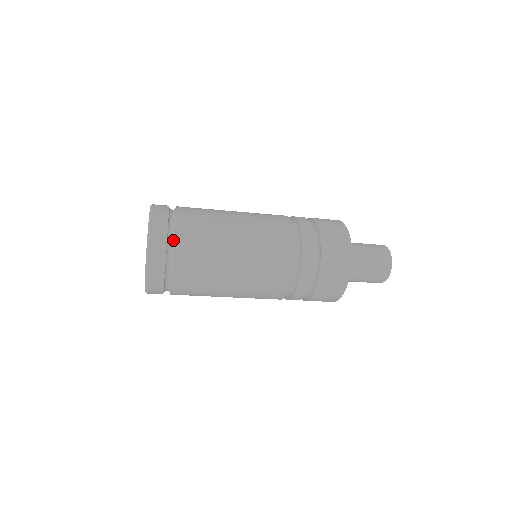
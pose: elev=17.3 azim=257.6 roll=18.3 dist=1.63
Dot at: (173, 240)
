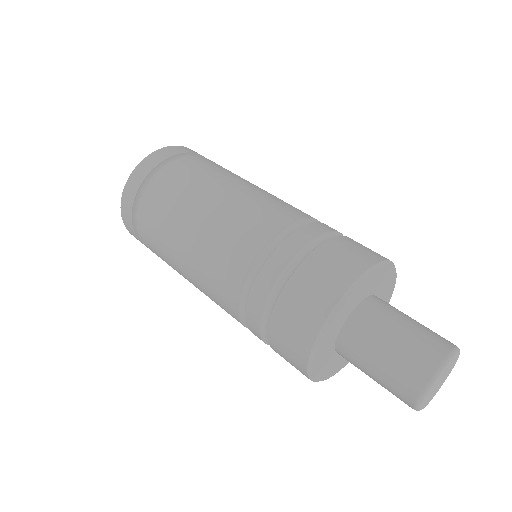
Dot at: occluded
